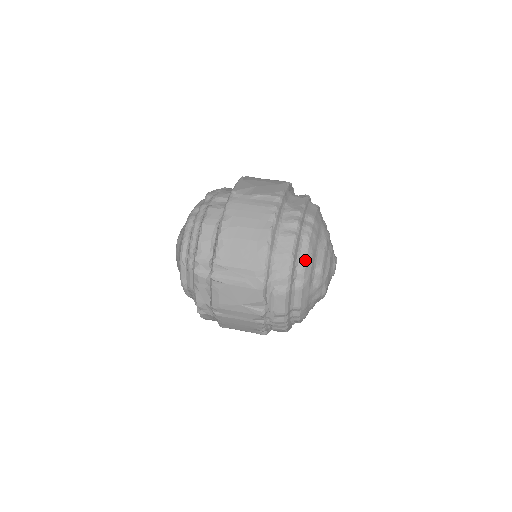
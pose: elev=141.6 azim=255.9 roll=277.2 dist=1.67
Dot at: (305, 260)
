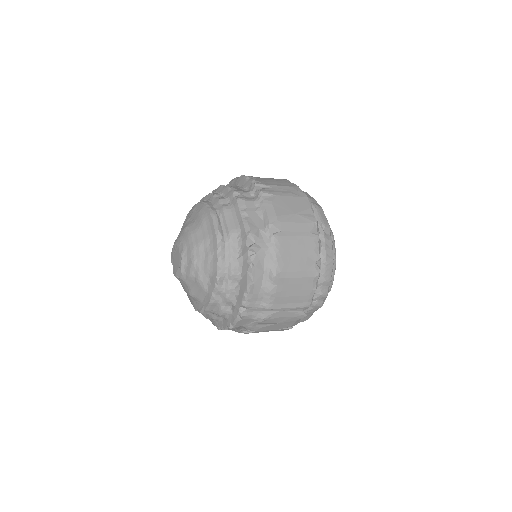
Dot at: occluded
